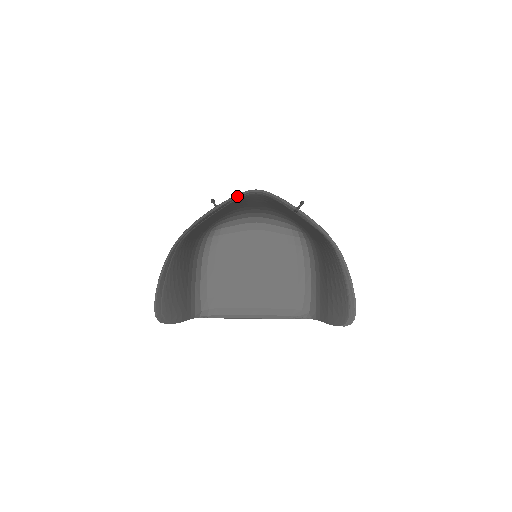
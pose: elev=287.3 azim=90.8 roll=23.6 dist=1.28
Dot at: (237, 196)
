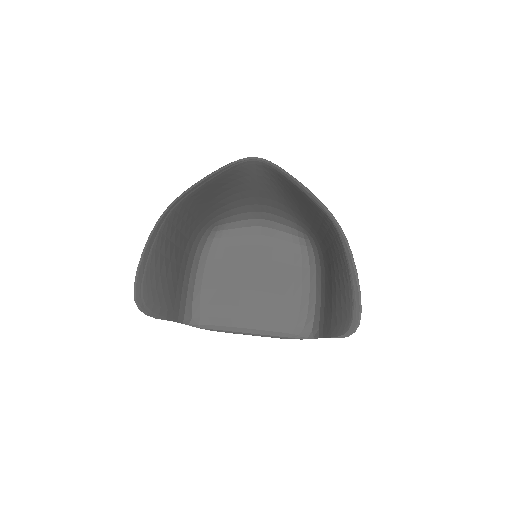
Dot at: (234, 162)
